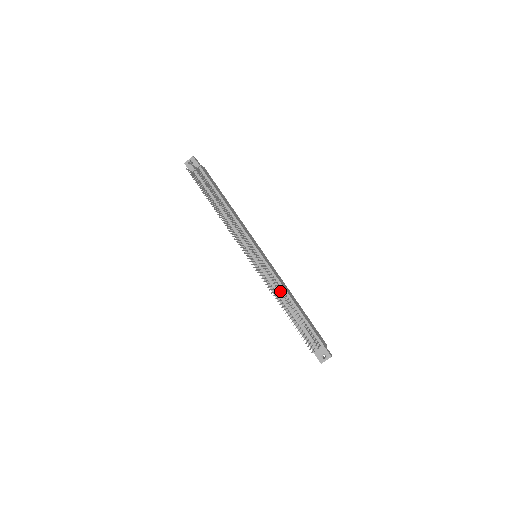
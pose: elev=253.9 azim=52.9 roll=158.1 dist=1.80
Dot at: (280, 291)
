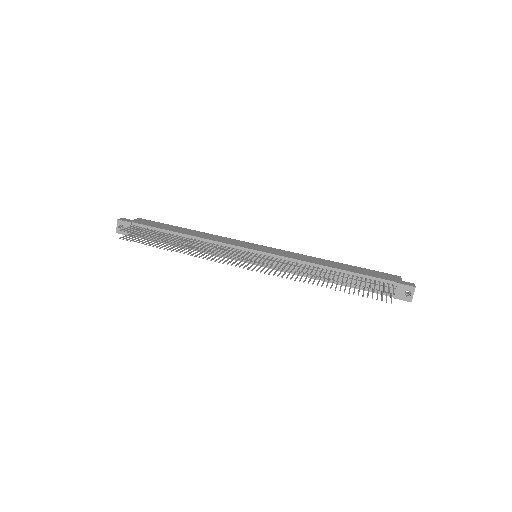
Dot at: (306, 271)
